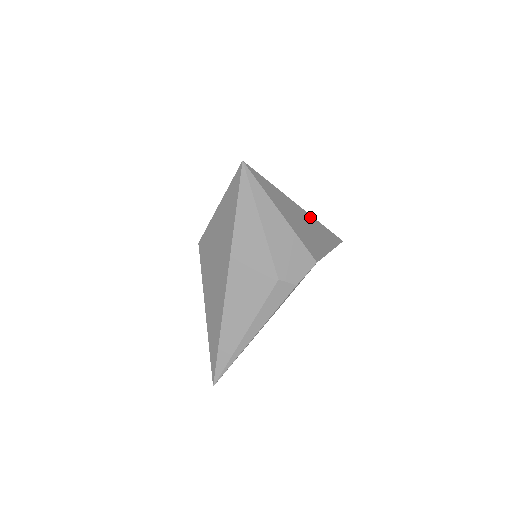
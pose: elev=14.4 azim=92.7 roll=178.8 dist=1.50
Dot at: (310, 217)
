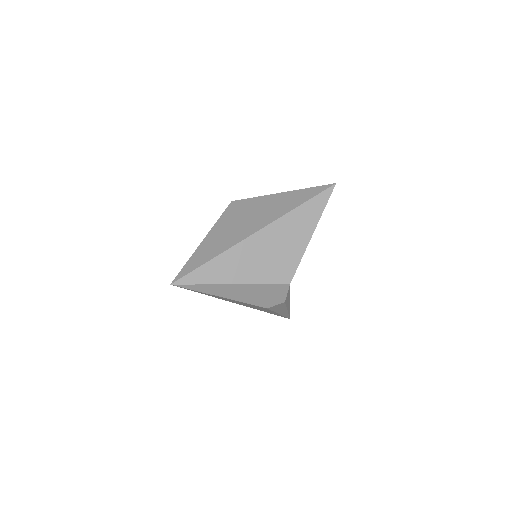
Dot at: (272, 227)
